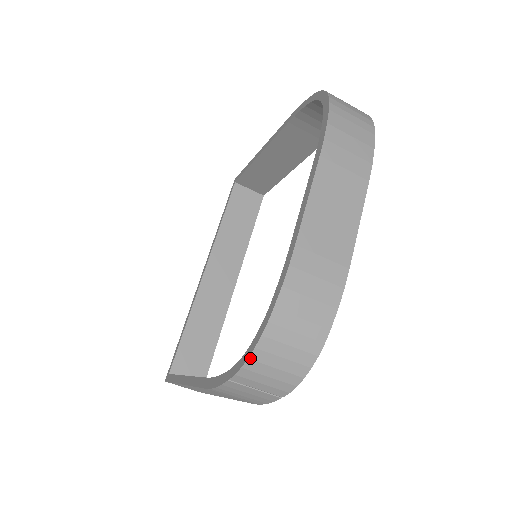
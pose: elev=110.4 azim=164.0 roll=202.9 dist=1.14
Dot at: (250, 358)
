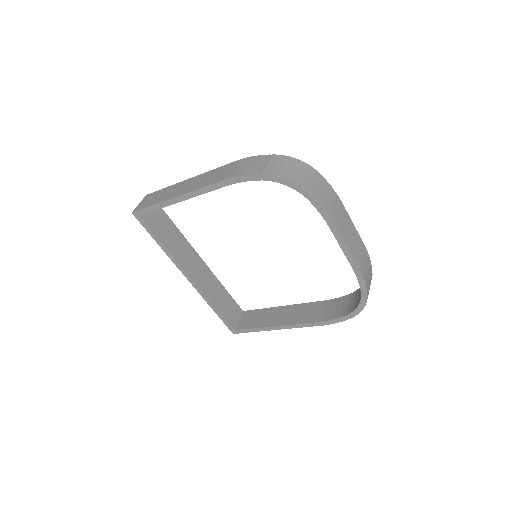
Dot at: occluded
